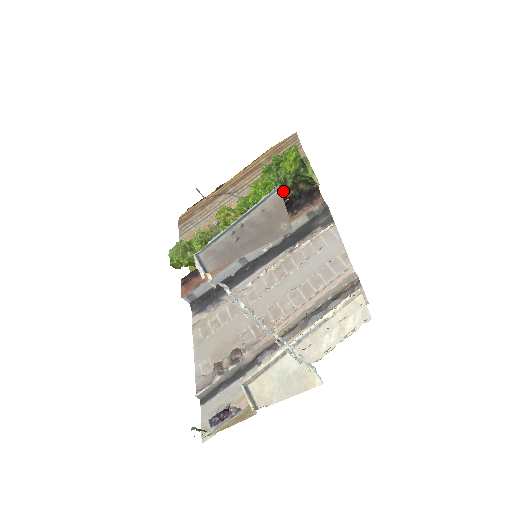
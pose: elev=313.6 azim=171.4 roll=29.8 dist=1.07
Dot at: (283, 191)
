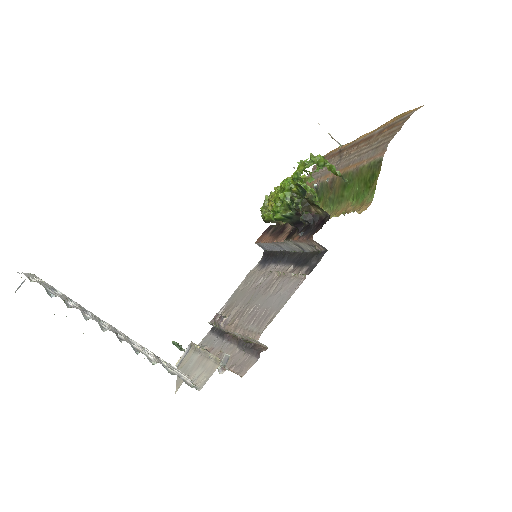
Dot at: occluded
